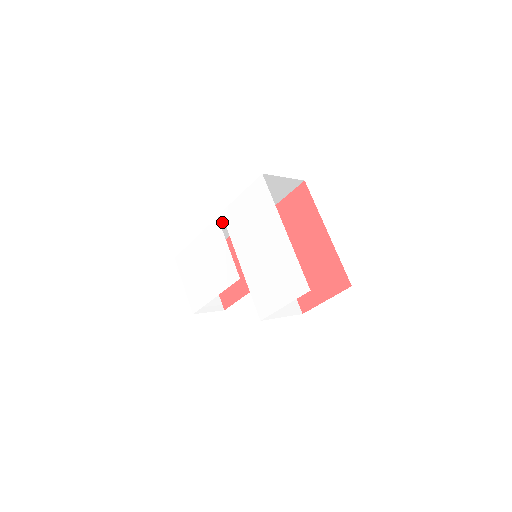
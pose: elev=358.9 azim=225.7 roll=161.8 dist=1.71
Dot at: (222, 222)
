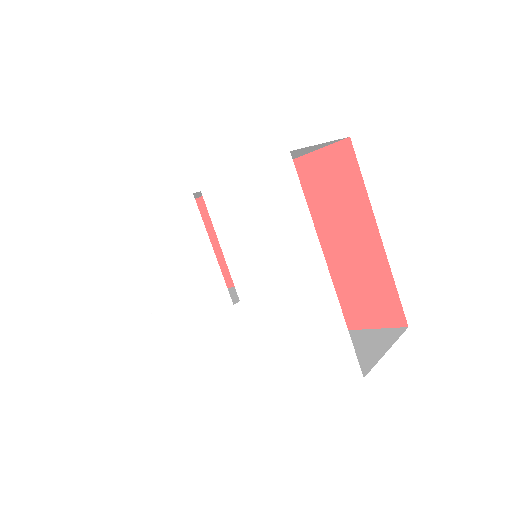
Dot at: occluded
